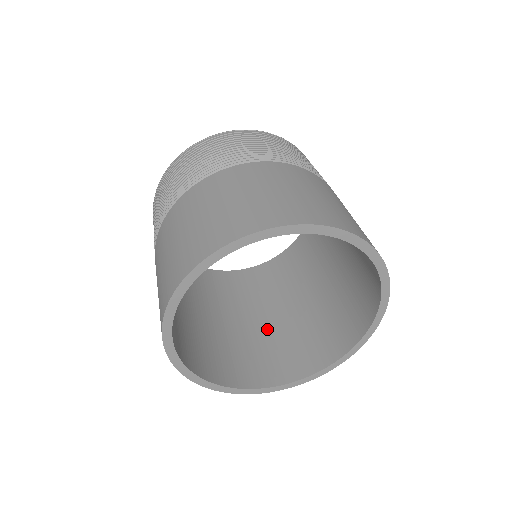
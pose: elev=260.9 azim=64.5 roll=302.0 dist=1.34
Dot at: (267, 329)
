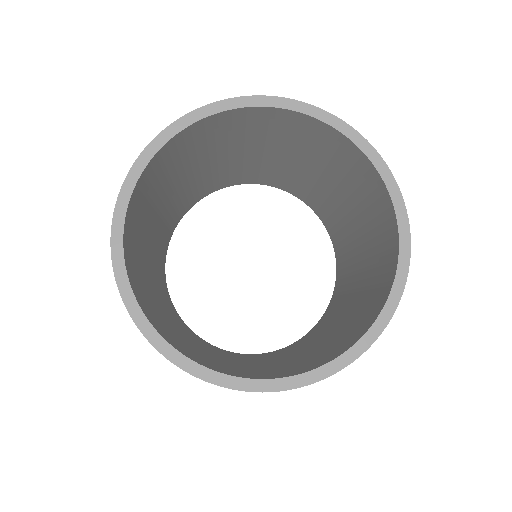
Dot at: (192, 345)
